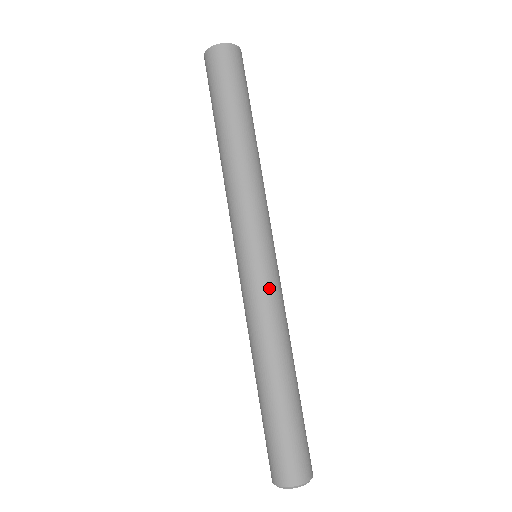
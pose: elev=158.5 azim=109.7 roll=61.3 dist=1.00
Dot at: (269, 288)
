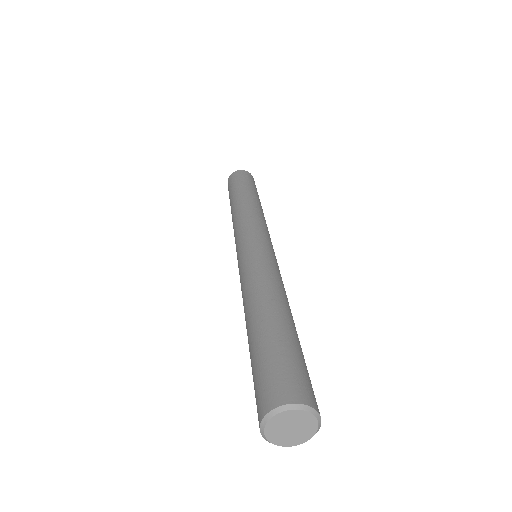
Dot at: (264, 256)
